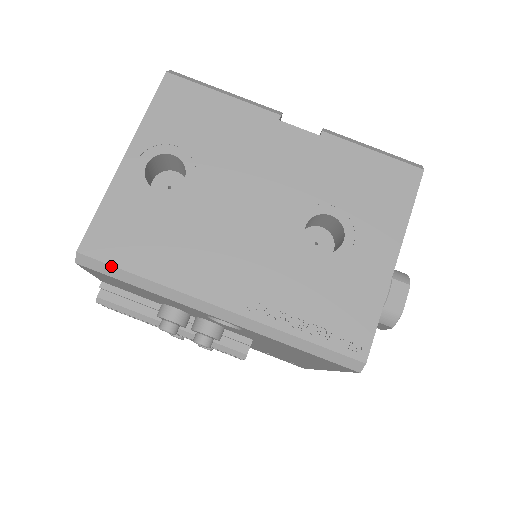
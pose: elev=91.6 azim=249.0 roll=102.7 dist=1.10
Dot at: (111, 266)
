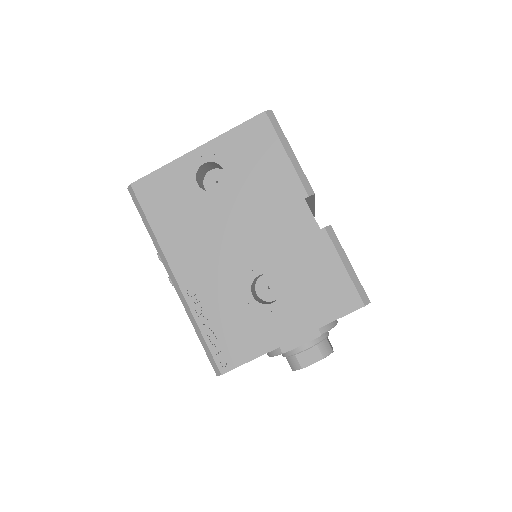
Dot at: (141, 207)
